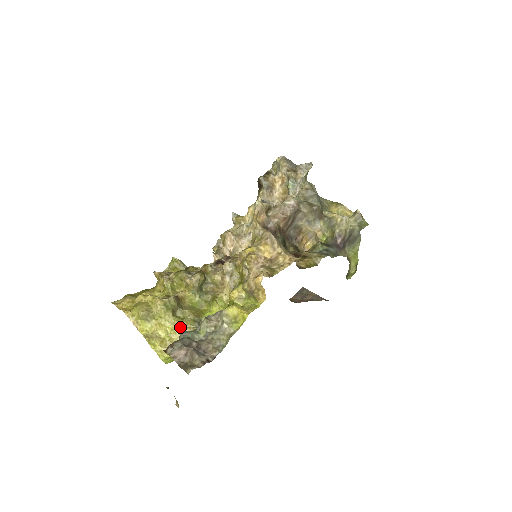
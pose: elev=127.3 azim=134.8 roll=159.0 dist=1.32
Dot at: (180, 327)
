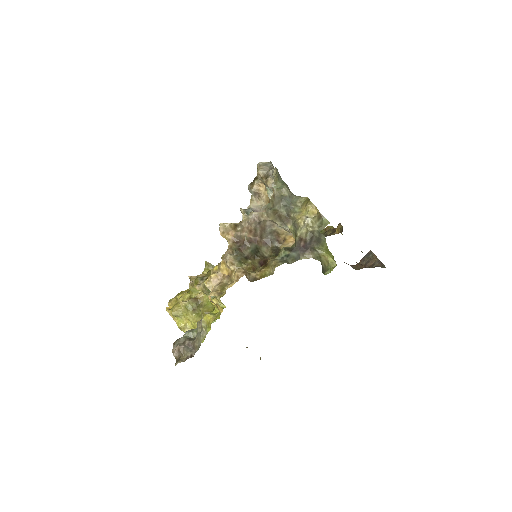
Dot at: occluded
